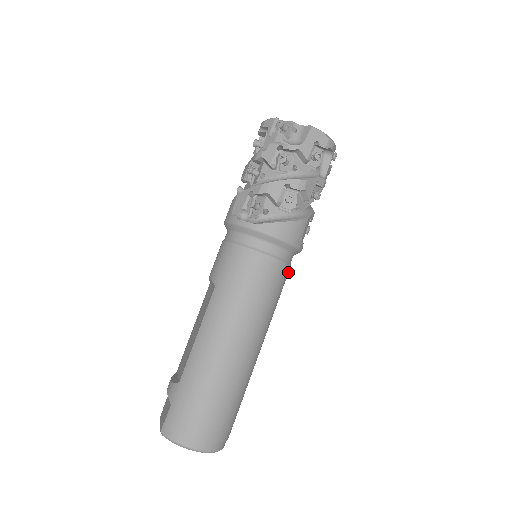
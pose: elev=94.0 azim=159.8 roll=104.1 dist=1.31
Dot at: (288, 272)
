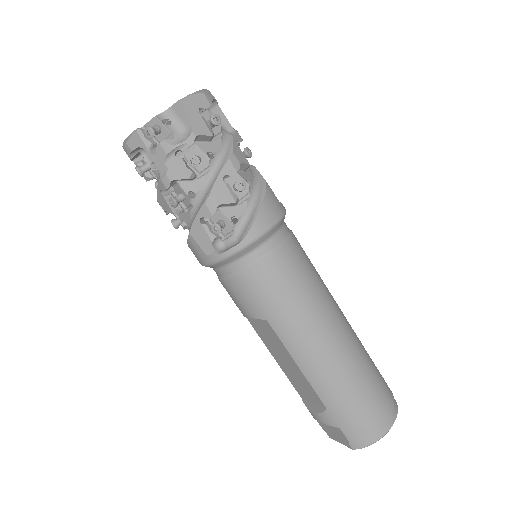
Dot at: occluded
